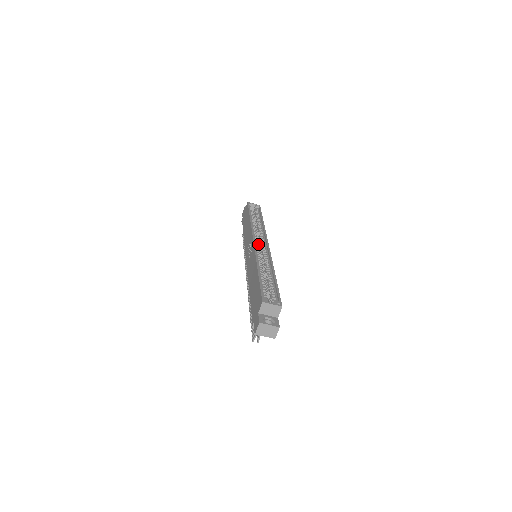
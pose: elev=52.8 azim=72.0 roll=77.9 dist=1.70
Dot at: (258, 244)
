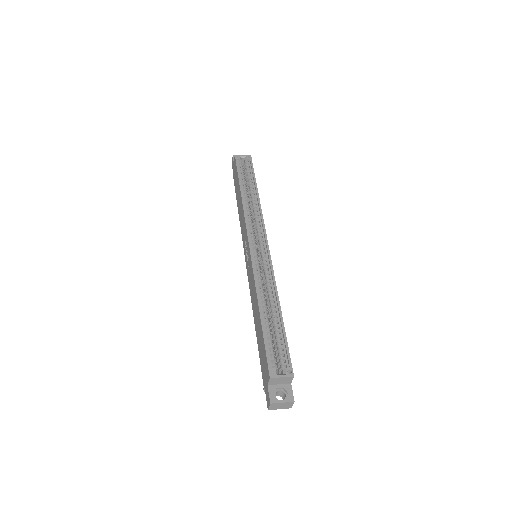
Dot at: (256, 240)
